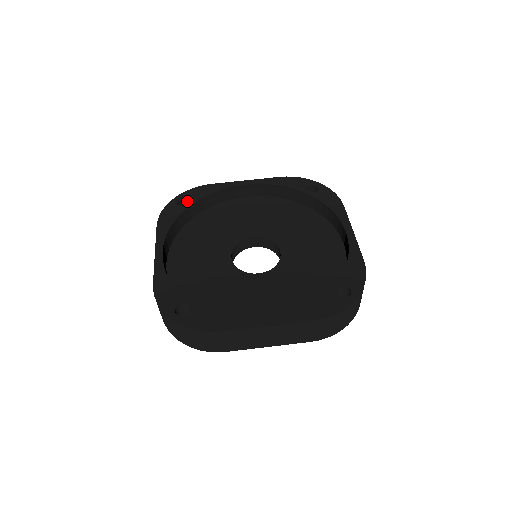
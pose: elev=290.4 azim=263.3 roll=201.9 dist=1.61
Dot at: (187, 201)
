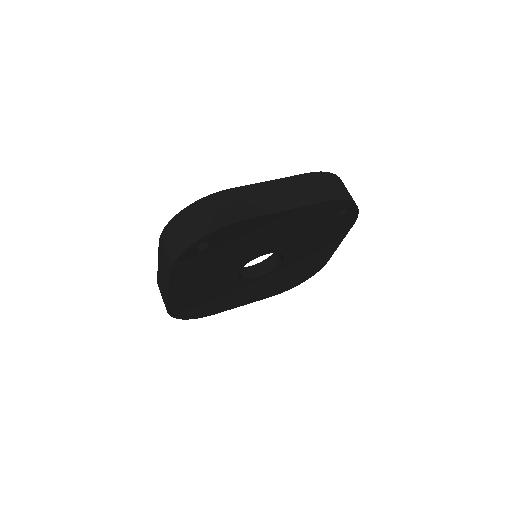
Dot at: occluded
